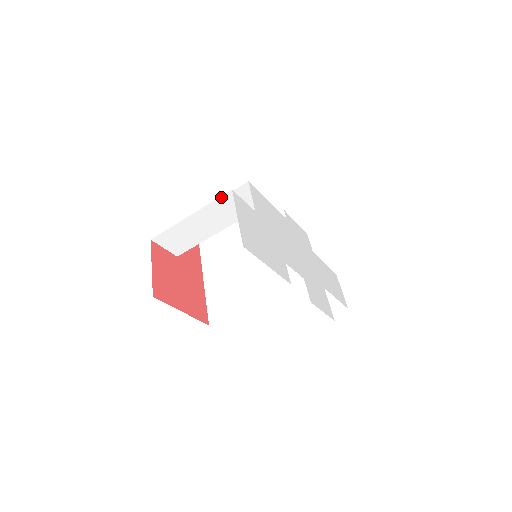
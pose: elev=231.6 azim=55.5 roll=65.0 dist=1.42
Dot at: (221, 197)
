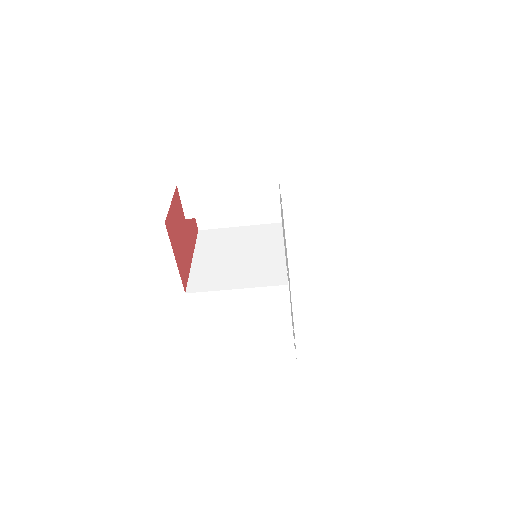
Dot at: (265, 177)
